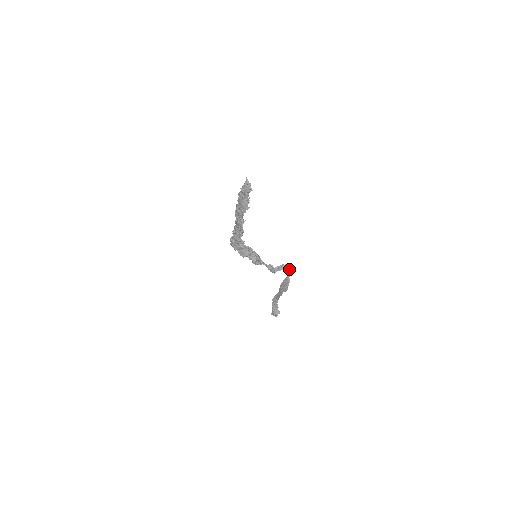
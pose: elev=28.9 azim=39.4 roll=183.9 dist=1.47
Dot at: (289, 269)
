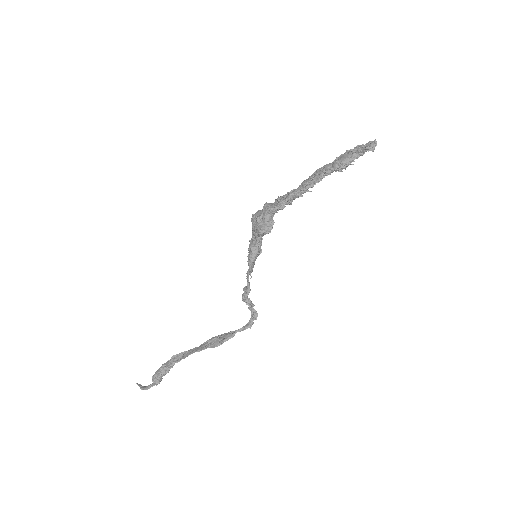
Dot at: (252, 318)
